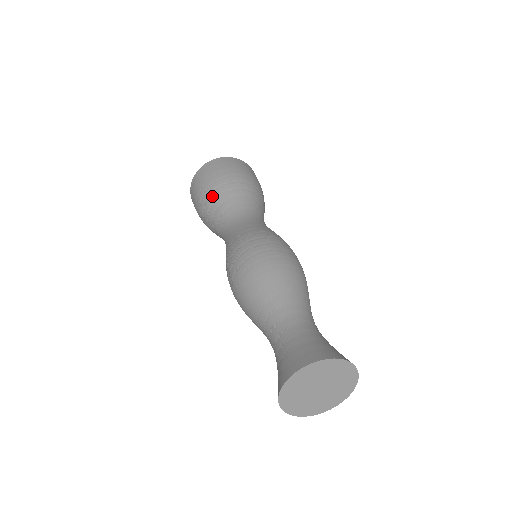
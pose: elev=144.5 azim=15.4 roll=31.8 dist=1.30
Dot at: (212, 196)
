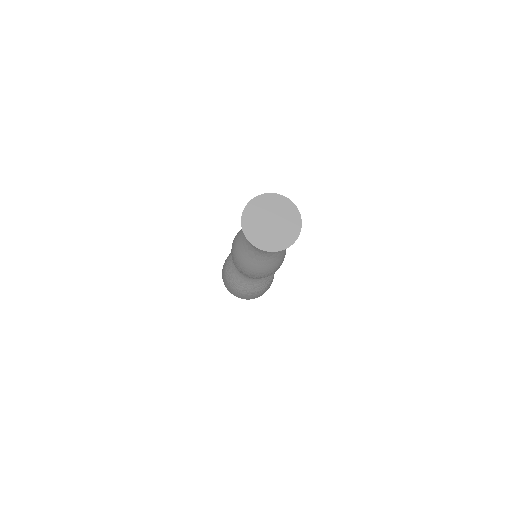
Dot at: occluded
